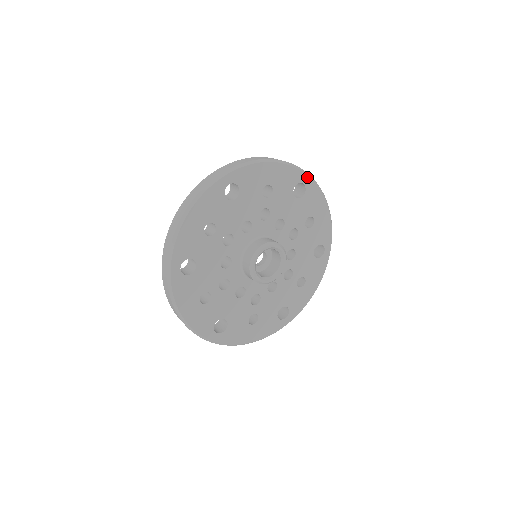
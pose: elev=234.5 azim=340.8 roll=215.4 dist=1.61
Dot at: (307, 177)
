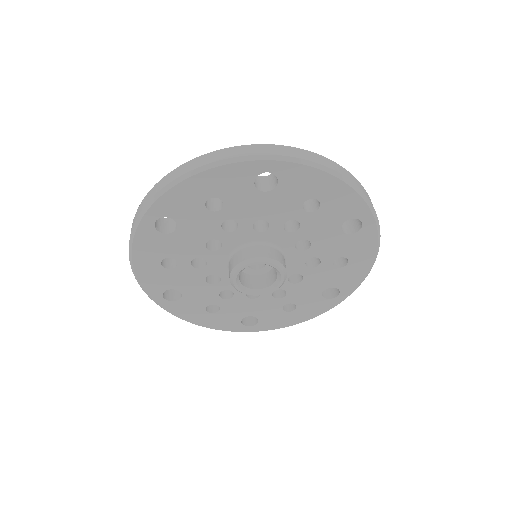
Dot at: (372, 218)
